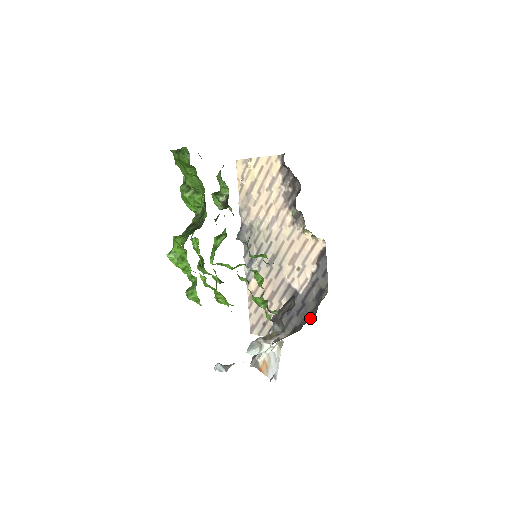
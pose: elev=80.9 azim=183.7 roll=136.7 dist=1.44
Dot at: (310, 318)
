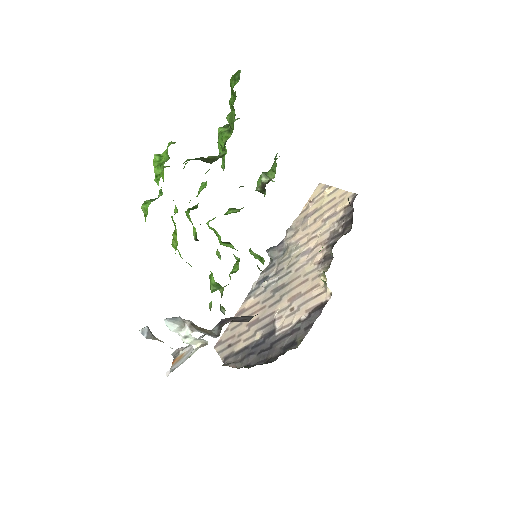
Dot at: (265, 363)
